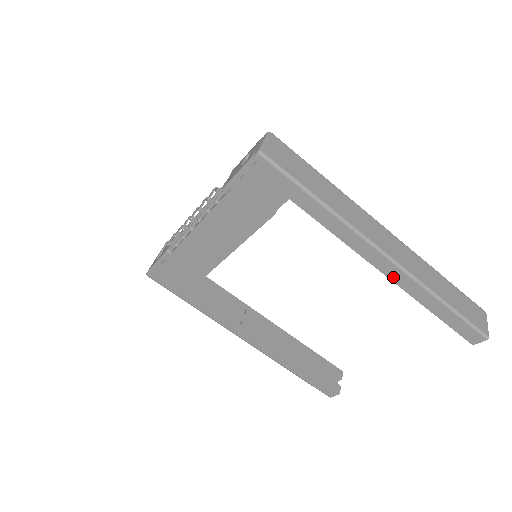
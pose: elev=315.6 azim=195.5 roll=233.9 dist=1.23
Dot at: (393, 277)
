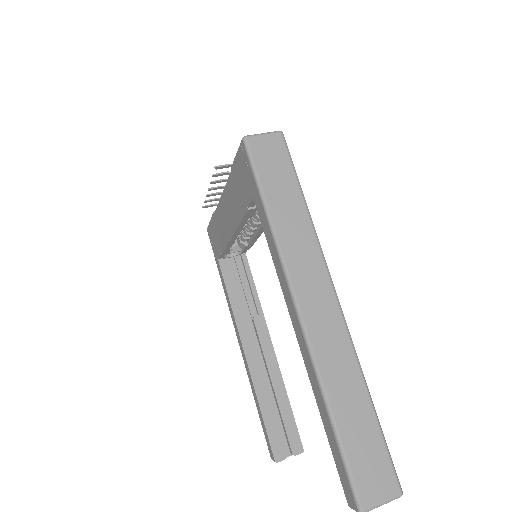
Dot at: (300, 343)
